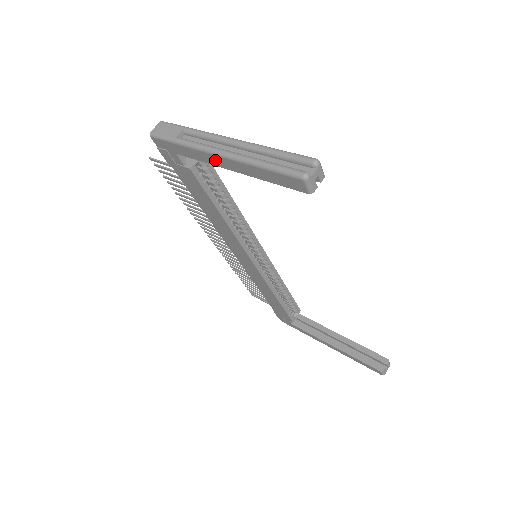
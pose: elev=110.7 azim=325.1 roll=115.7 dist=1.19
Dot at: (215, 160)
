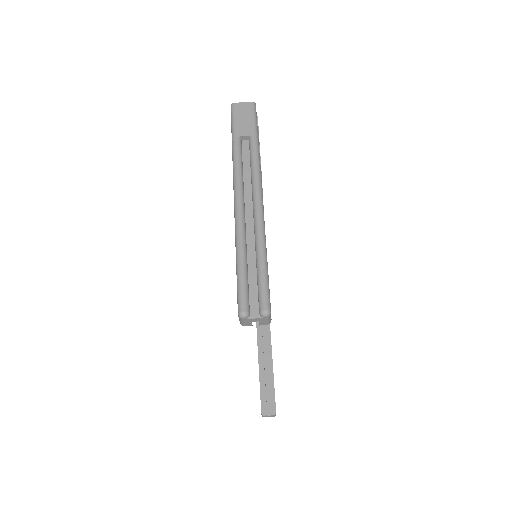
Dot at: occluded
